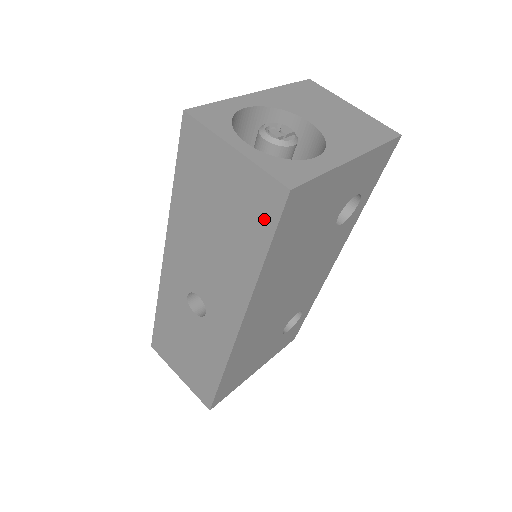
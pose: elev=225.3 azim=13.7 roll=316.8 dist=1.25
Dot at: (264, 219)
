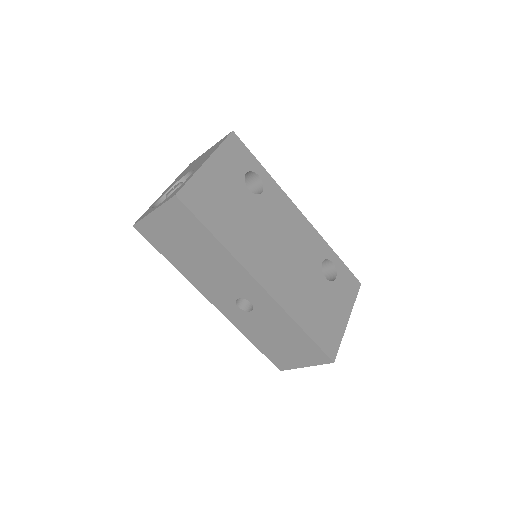
Dot at: (190, 220)
